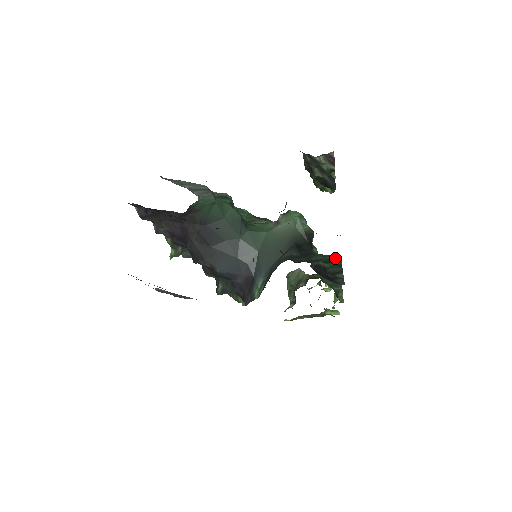
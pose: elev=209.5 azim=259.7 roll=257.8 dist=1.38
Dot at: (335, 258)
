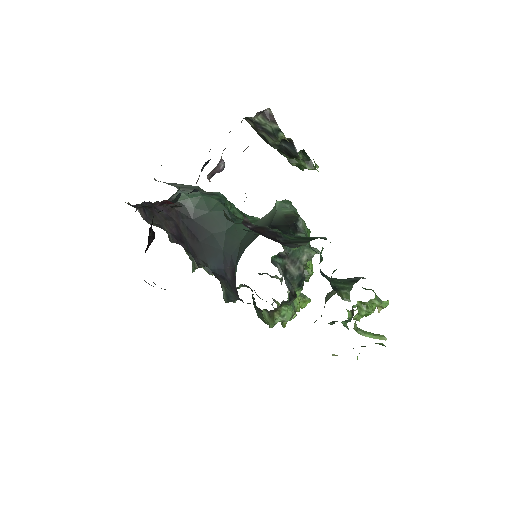
Dot at: (317, 237)
